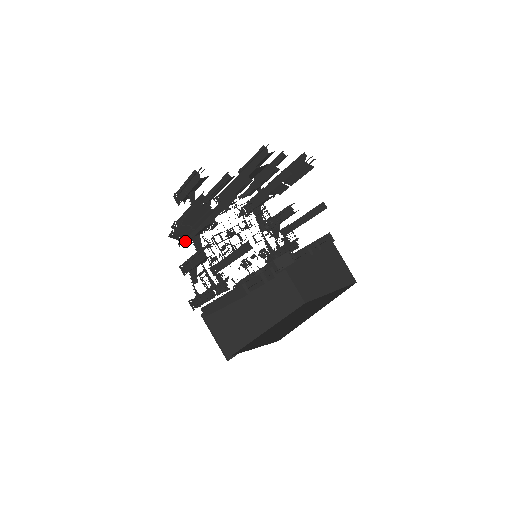
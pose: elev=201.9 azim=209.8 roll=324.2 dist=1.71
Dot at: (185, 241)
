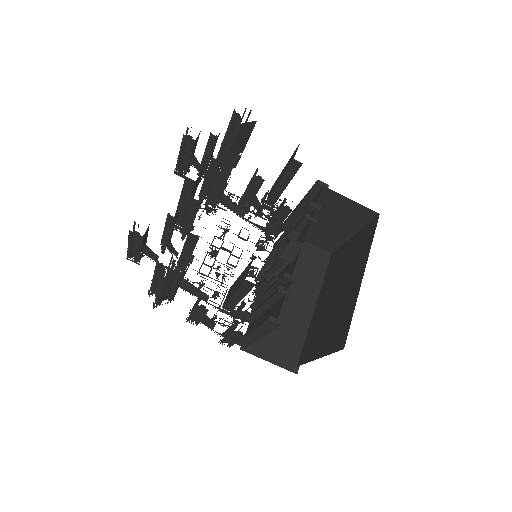
Dot at: occluded
